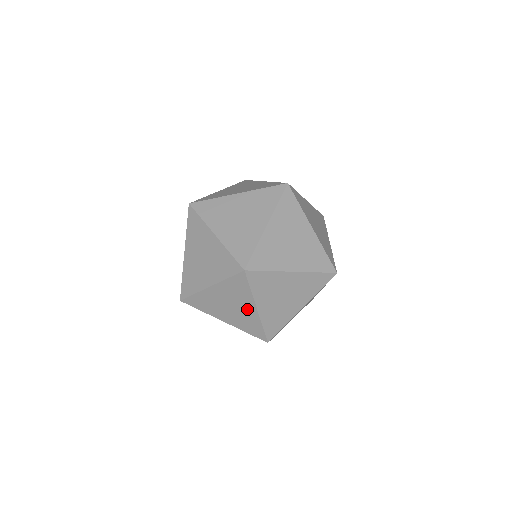
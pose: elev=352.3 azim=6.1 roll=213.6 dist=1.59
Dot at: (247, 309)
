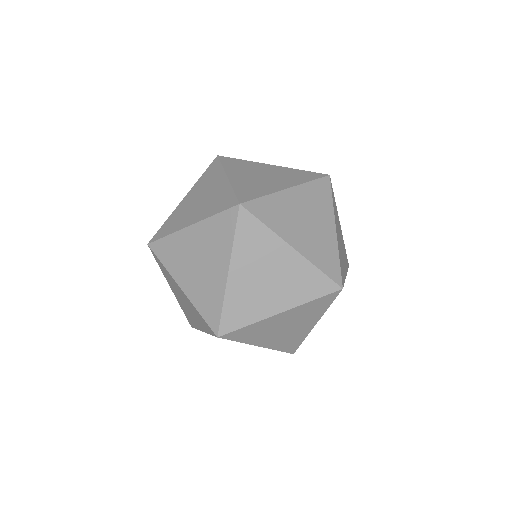
Dot at: (304, 327)
